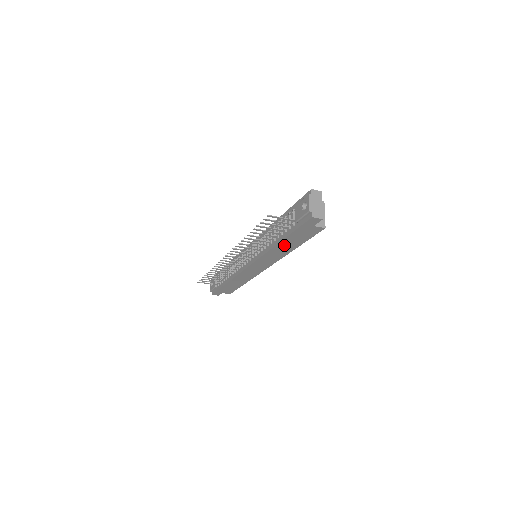
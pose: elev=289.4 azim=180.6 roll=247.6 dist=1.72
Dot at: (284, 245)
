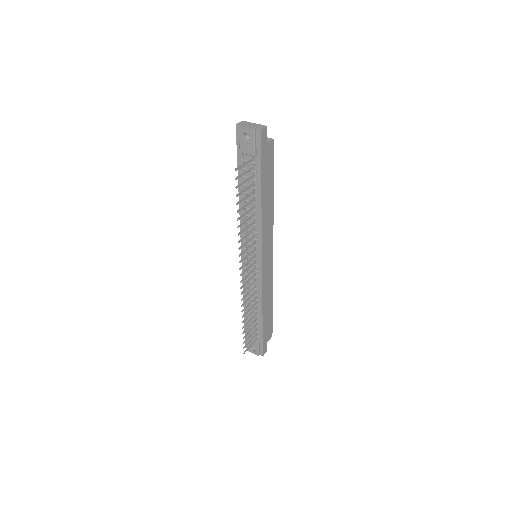
Dot at: (265, 198)
